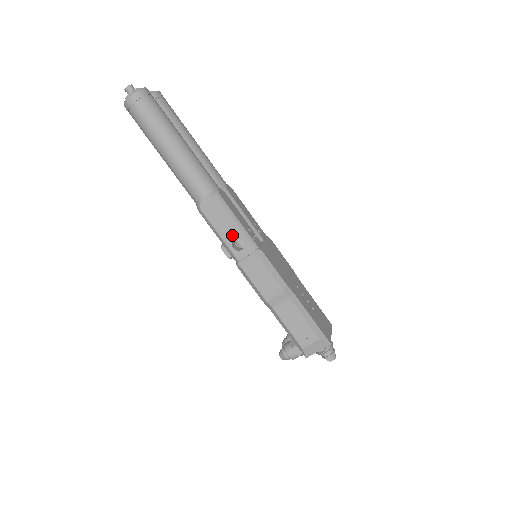
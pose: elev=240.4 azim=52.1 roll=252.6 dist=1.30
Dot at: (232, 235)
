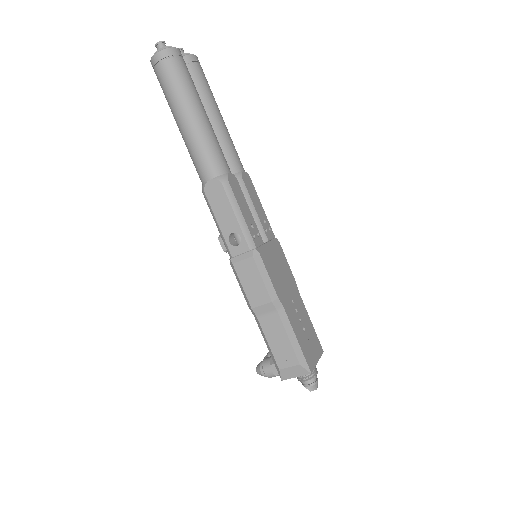
Dot at: (231, 227)
